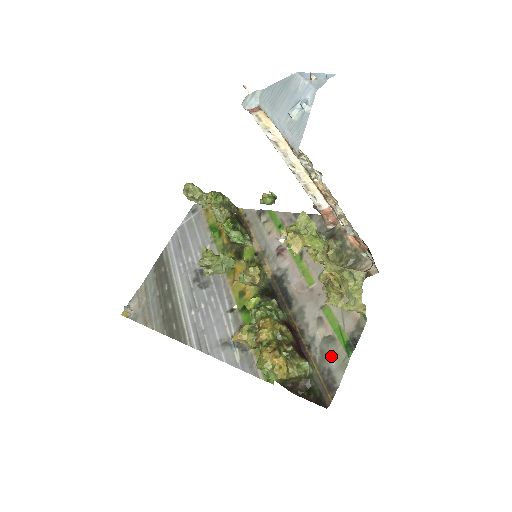
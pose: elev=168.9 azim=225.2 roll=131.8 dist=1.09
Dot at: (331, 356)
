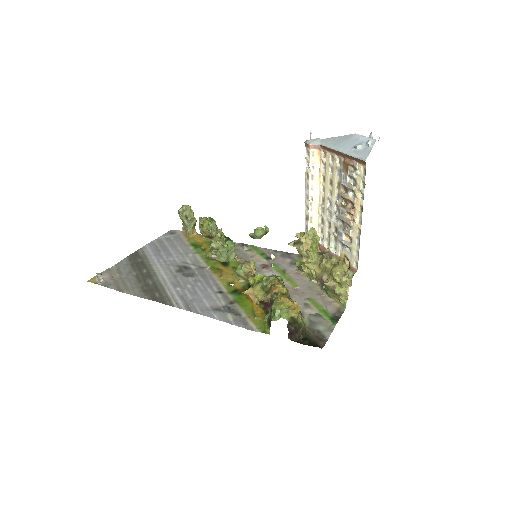
Dot at: (319, 323)
